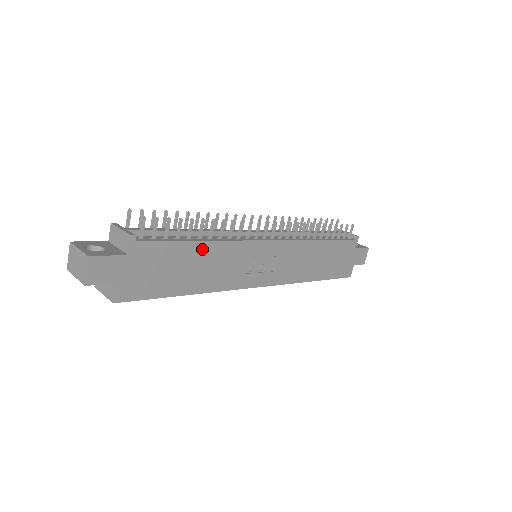
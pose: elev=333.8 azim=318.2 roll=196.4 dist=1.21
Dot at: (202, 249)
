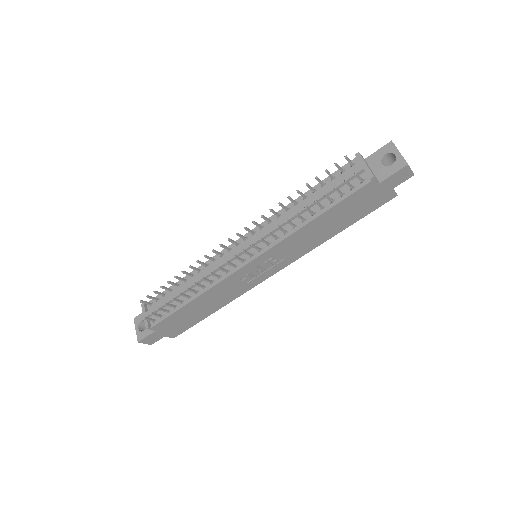
Dot at: (196, 302)
